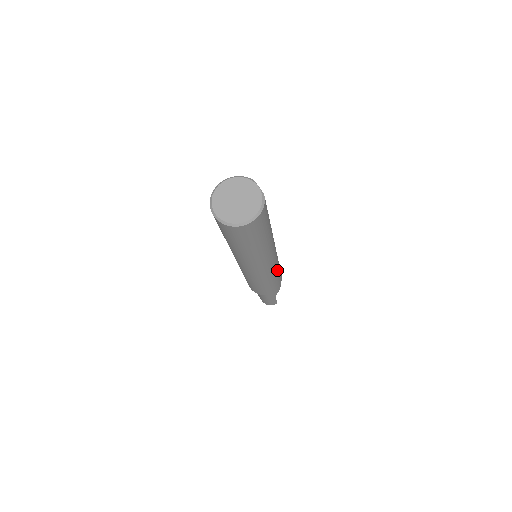
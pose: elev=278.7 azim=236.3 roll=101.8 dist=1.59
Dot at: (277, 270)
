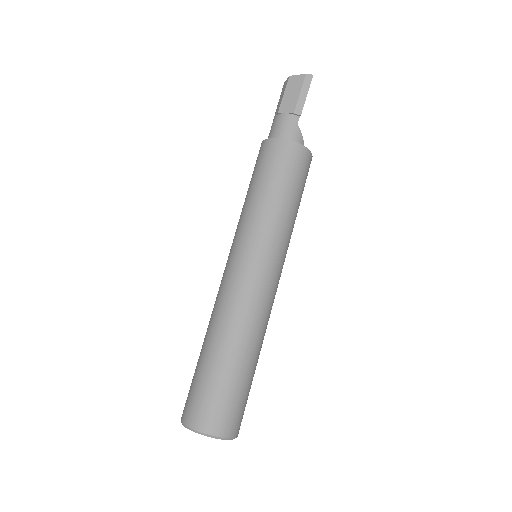
Dot at: occluded
